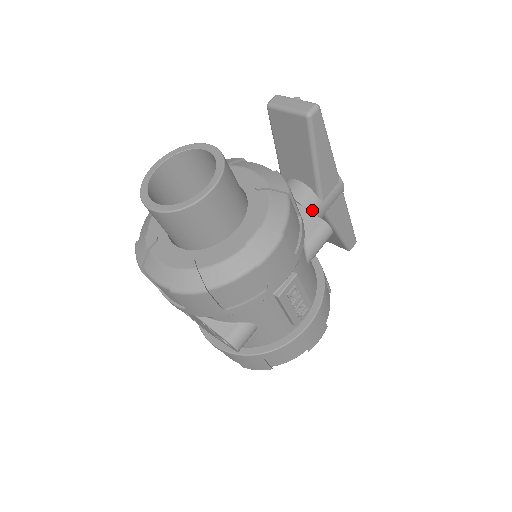
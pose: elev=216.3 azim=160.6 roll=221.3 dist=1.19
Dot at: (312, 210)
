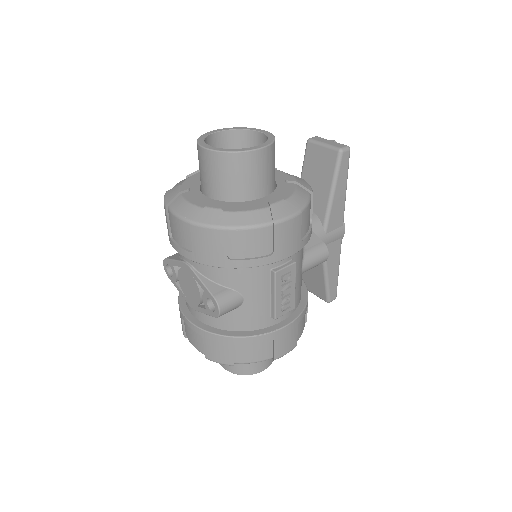
Dot at: occluded
